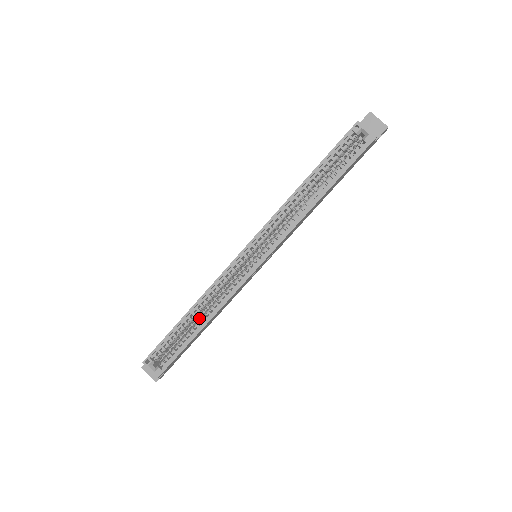
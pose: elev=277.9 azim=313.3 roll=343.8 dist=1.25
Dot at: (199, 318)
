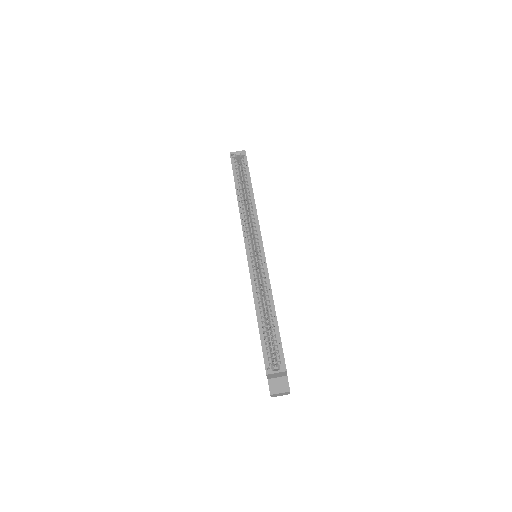
Dot at: (266, 312)
